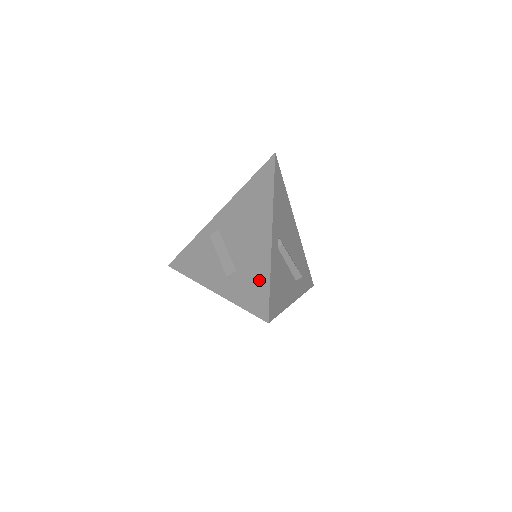
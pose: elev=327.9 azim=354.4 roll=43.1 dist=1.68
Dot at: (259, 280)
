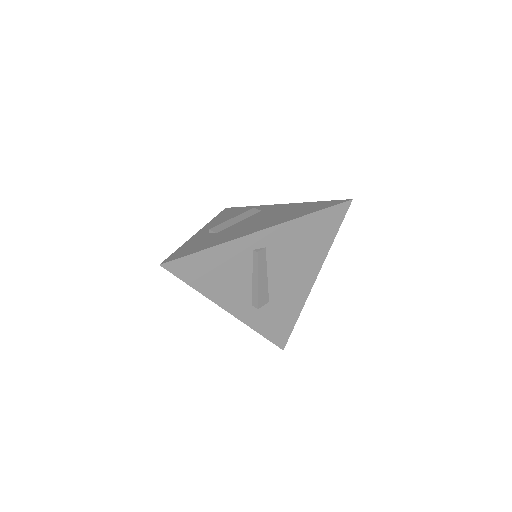
Dot at: (205, 245)
